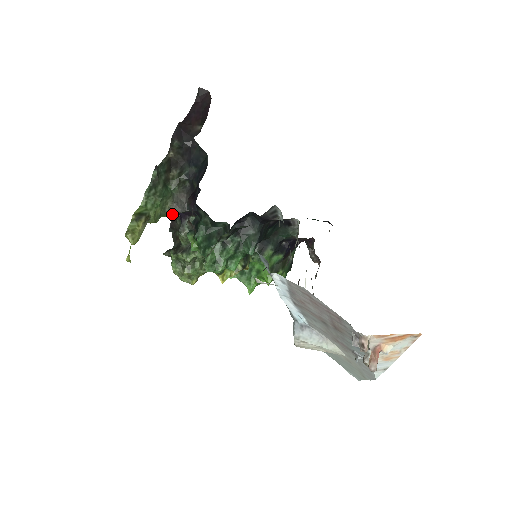
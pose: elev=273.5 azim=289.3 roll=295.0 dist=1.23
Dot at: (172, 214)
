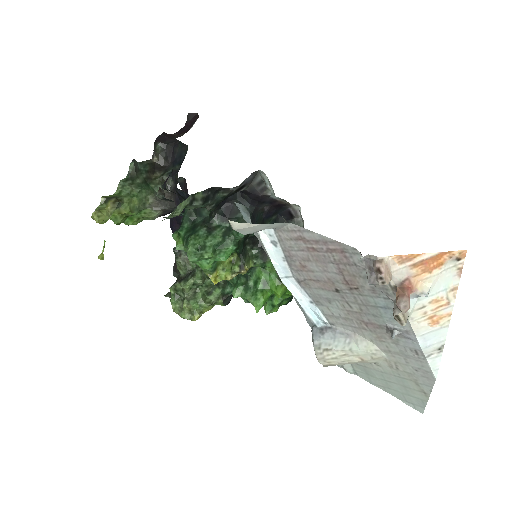
Dot at: (154, 213)
